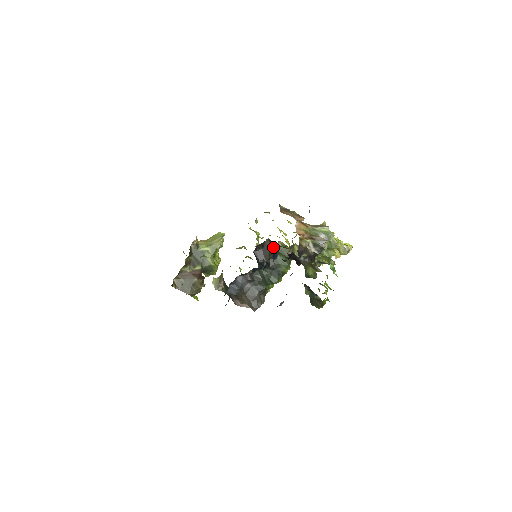
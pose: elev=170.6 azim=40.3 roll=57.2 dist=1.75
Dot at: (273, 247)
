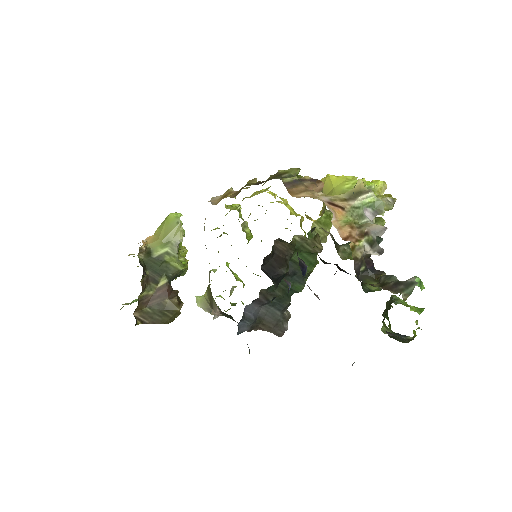
Dot at: (288, 247)
